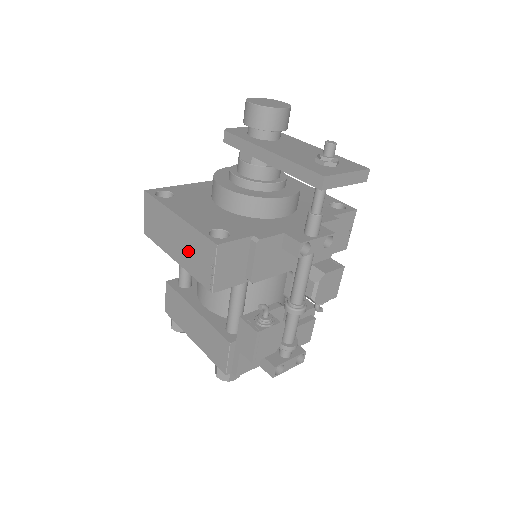
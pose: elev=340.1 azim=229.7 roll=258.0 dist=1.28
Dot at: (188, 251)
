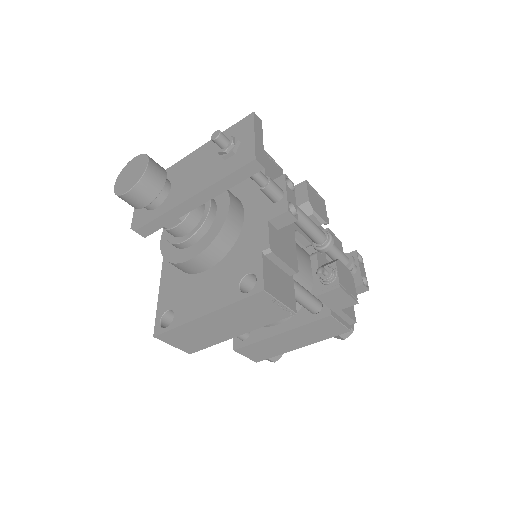
Dot at: (244, 320)
